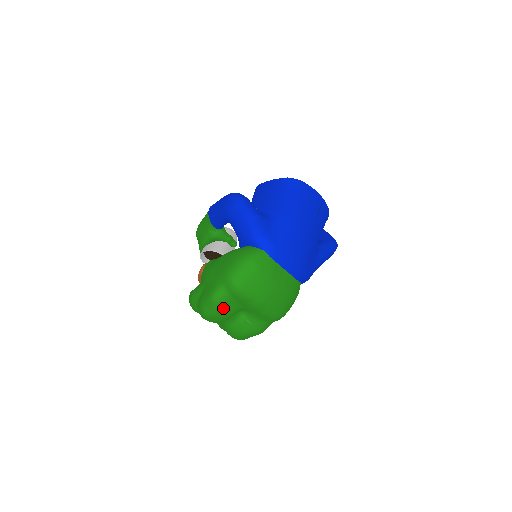
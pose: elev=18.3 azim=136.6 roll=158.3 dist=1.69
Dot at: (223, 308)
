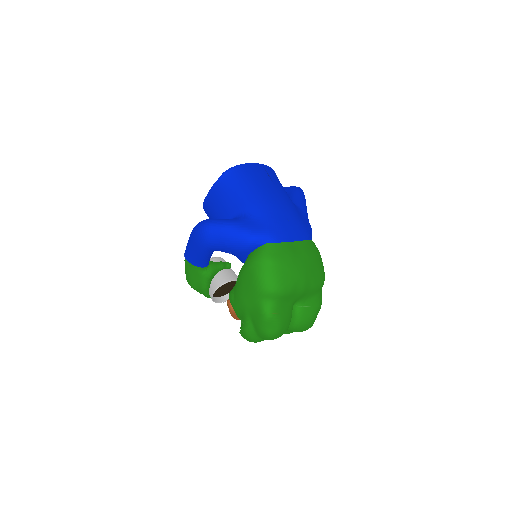
Dot at: (282, 316)
